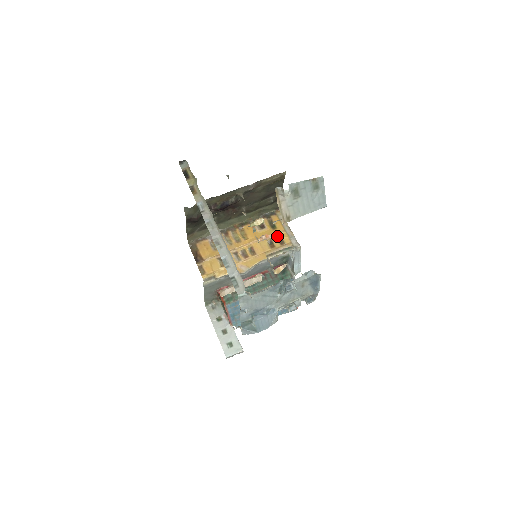
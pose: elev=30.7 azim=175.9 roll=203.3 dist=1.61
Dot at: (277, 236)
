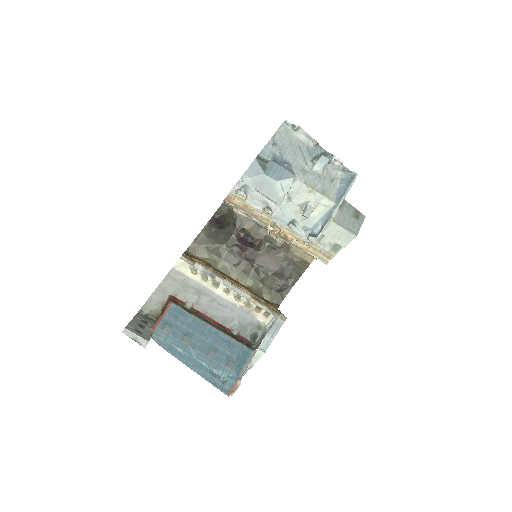
Dot at: (267, 304)
